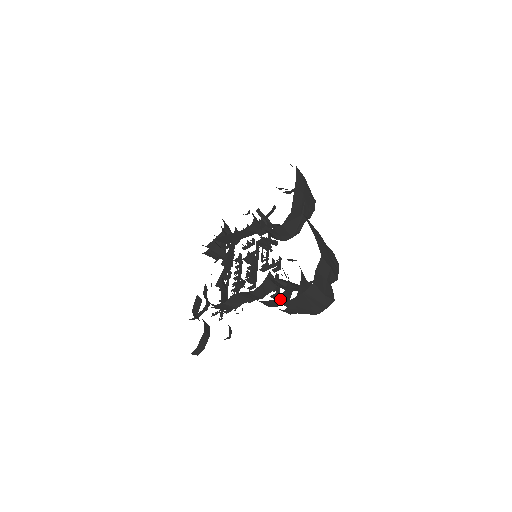
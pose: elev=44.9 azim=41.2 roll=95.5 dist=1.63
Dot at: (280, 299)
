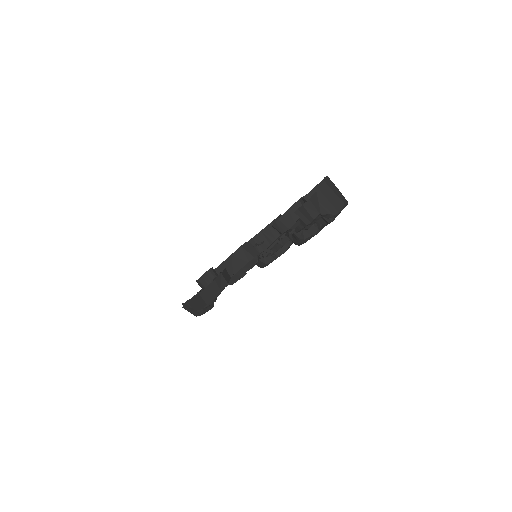
Dot at: (301, 202)
